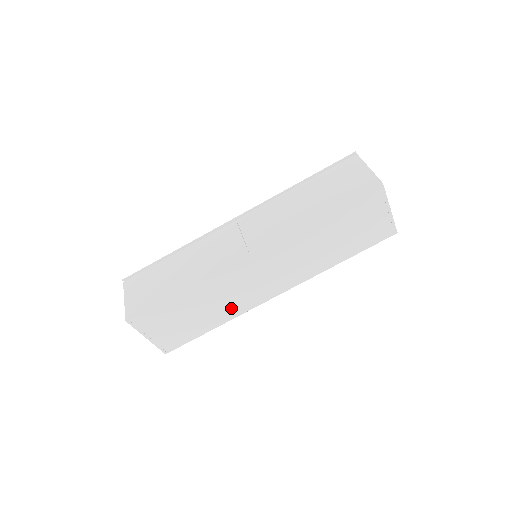
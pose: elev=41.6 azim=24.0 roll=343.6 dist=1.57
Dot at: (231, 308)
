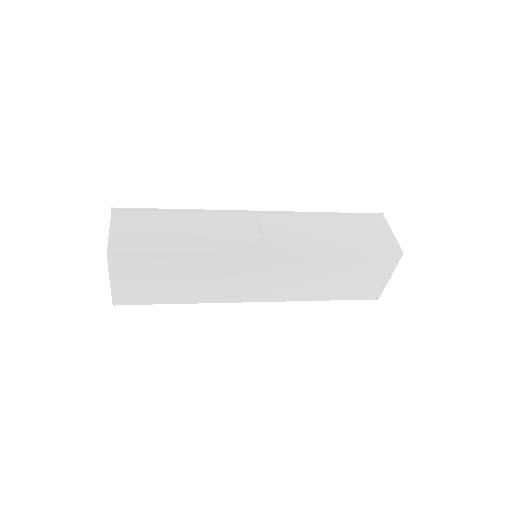
Dot at: (208, 292)
